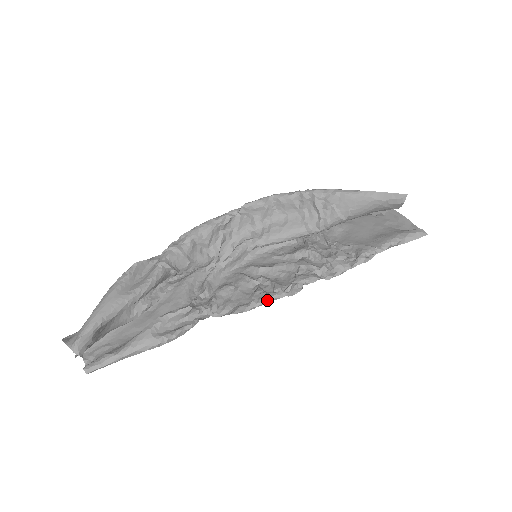
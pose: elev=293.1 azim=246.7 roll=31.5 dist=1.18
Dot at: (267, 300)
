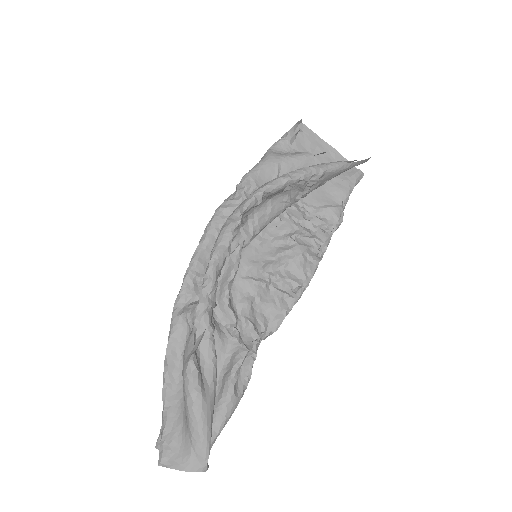
Dot at: occluded
